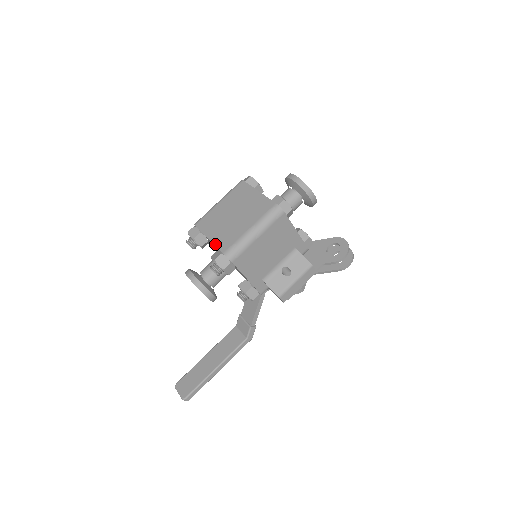
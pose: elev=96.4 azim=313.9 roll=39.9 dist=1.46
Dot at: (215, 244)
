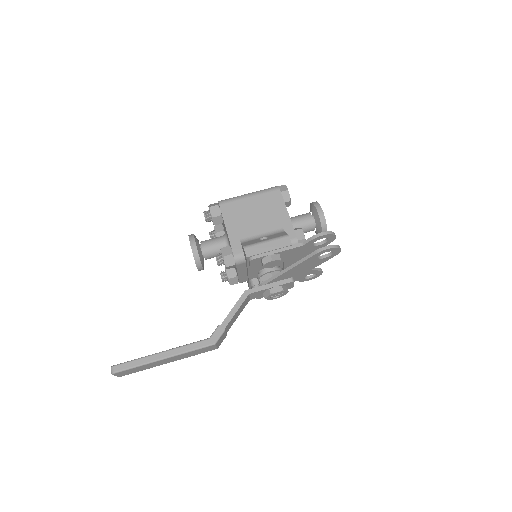
Dot at: occluded
